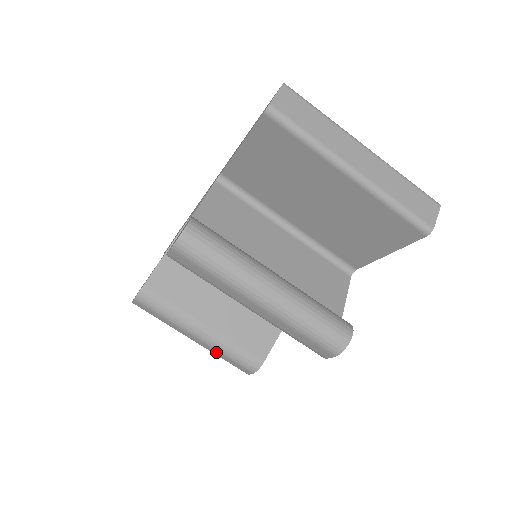
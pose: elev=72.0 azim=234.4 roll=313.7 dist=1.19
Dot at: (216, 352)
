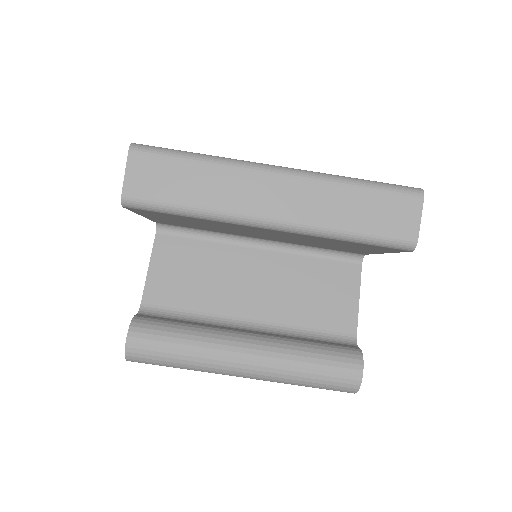
Dot at: occluded
